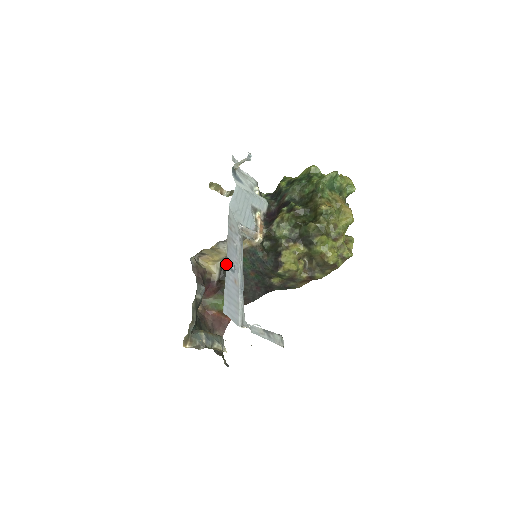
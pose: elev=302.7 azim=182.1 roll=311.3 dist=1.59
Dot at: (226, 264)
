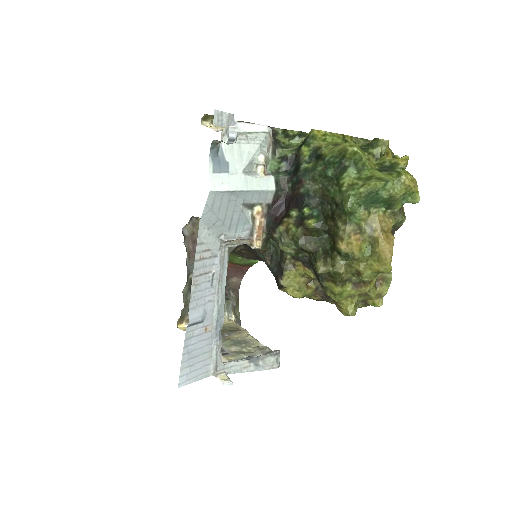
Dot at: occluded
